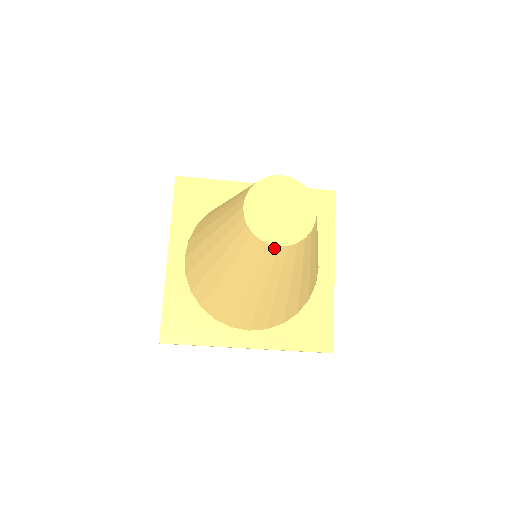
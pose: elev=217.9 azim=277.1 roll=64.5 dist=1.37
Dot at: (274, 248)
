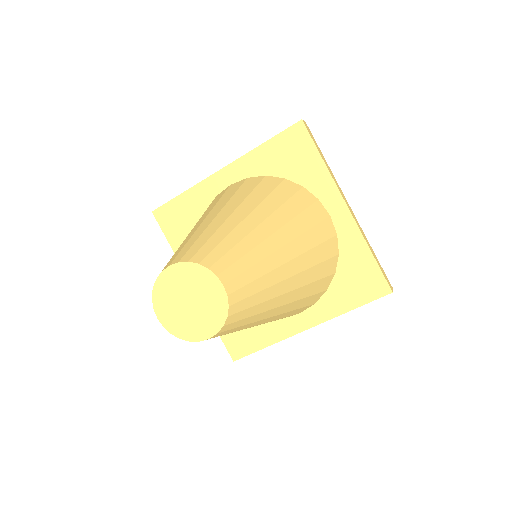
Dot at: occluded
